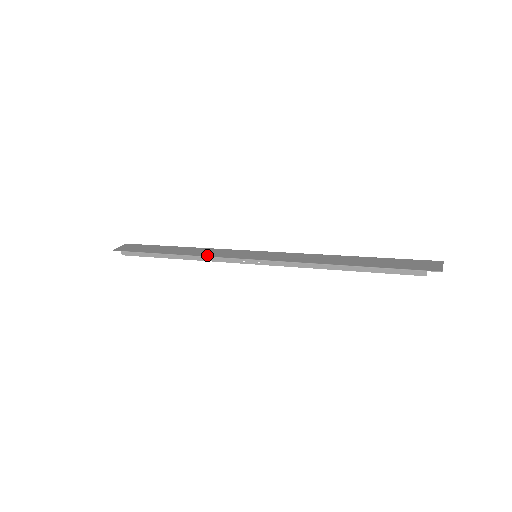
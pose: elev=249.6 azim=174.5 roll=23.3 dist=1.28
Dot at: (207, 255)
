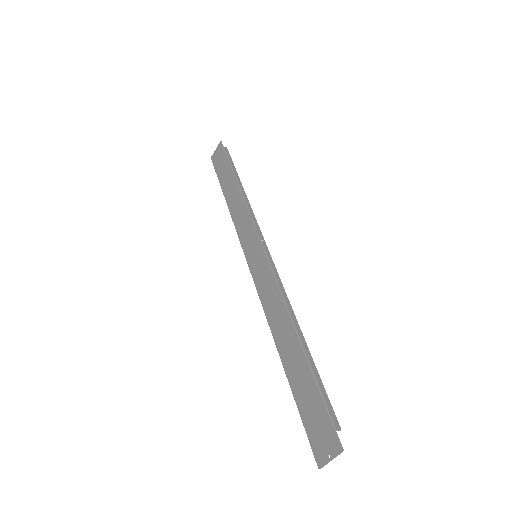
Dot at: (236, 225)
